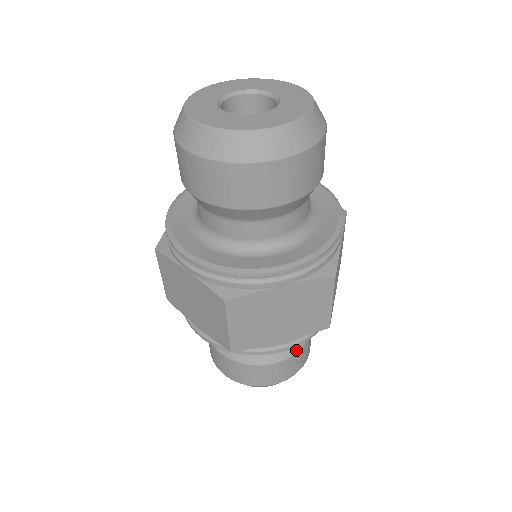
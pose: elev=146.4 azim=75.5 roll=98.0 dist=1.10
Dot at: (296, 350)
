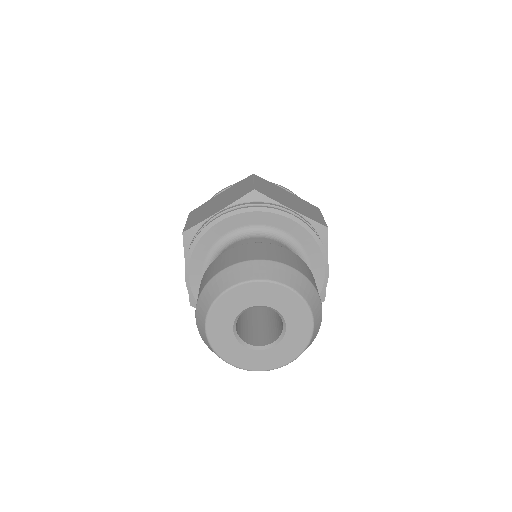
Dot at: occluded
